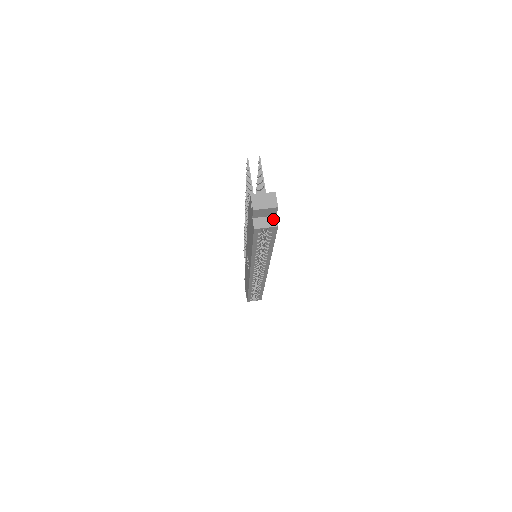
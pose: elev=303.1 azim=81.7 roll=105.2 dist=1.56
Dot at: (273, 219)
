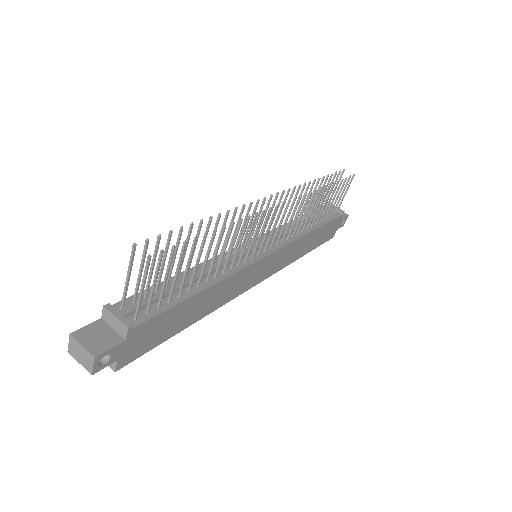
Dot at: occluded
